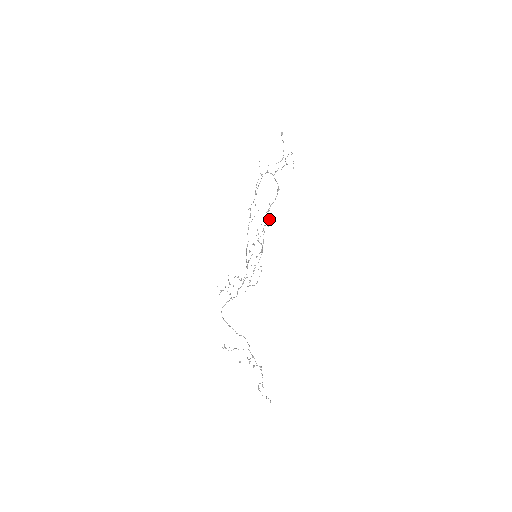
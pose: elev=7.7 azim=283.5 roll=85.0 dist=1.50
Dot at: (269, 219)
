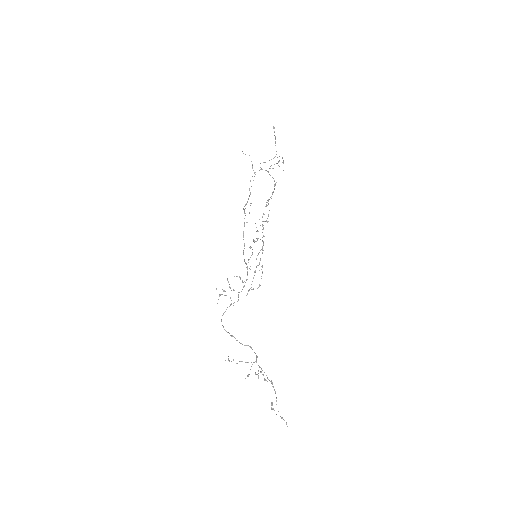
Dot at: (268, 215)
